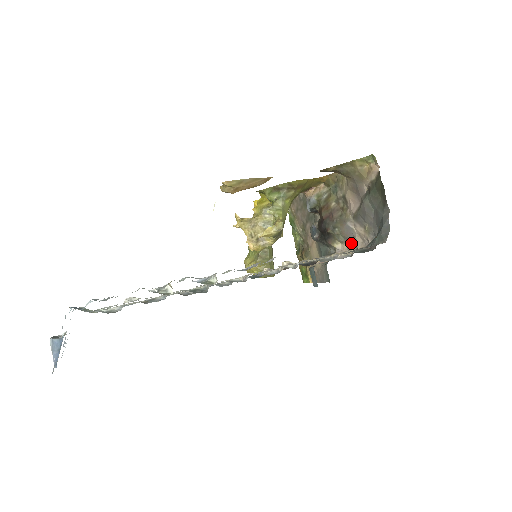
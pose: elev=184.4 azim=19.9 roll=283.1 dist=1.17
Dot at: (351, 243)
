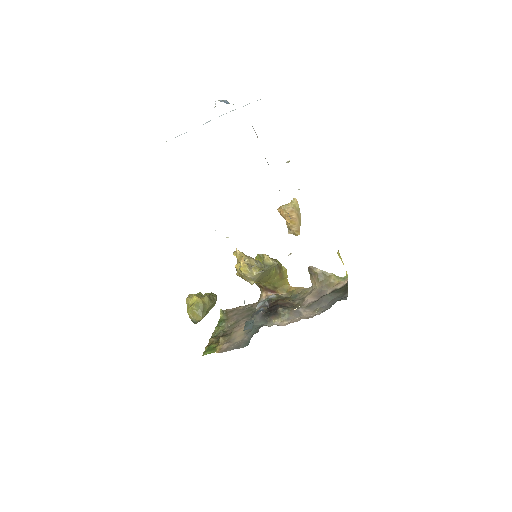
Dot at: (294, 320)
